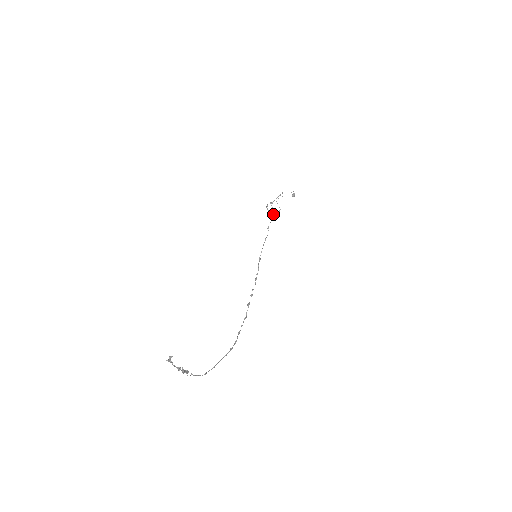
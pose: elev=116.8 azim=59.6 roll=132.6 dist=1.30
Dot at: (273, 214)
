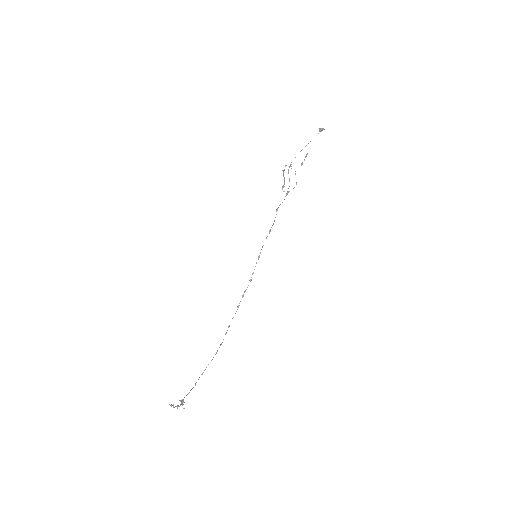
Dot at: (287, 193)
